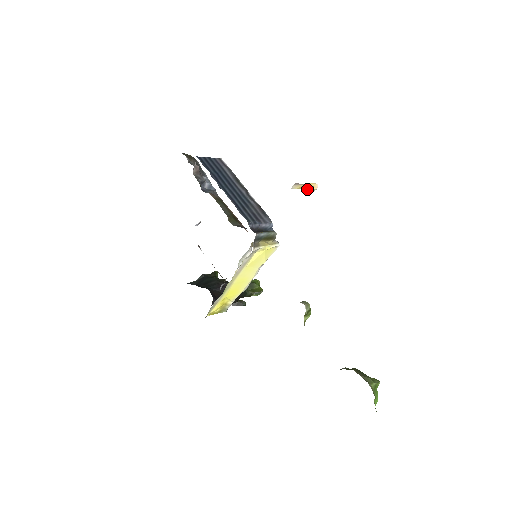
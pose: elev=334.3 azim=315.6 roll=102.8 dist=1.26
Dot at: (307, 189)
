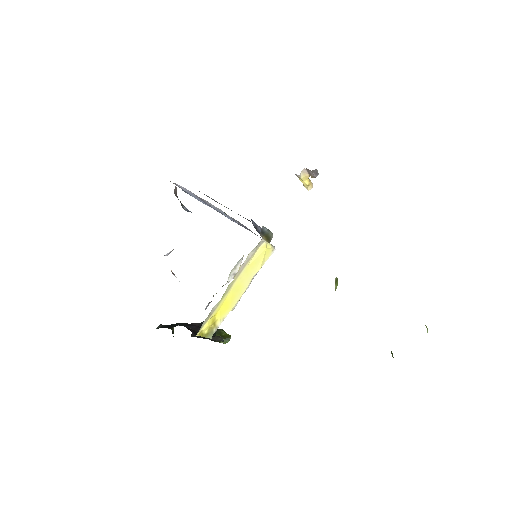
Dot at: (307, 184)
